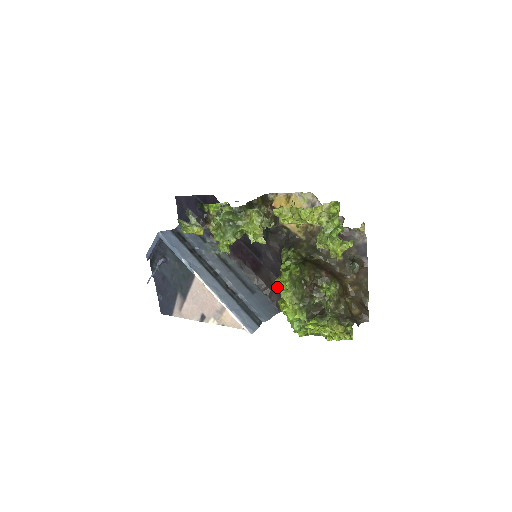
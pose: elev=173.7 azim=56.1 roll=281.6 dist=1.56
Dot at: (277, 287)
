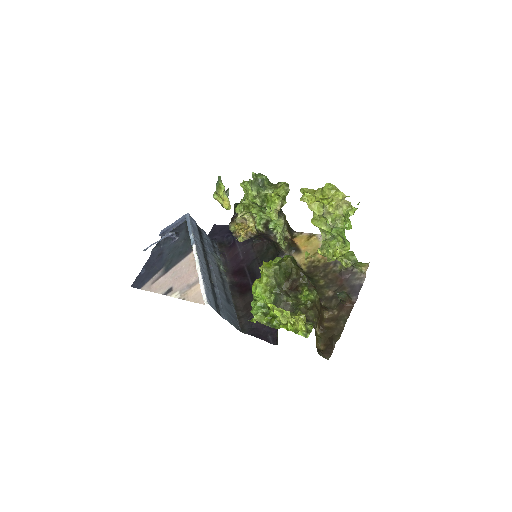
Dot at: occluded
